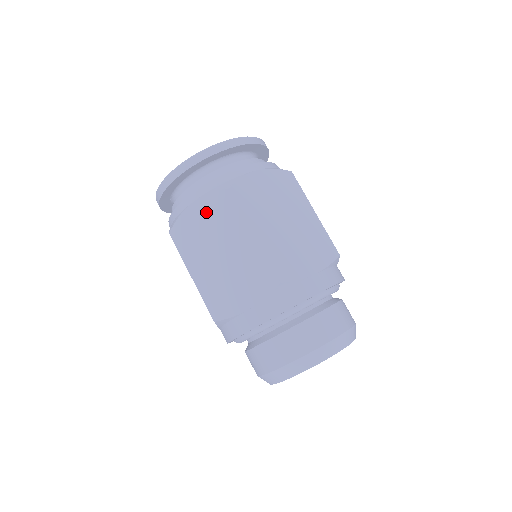
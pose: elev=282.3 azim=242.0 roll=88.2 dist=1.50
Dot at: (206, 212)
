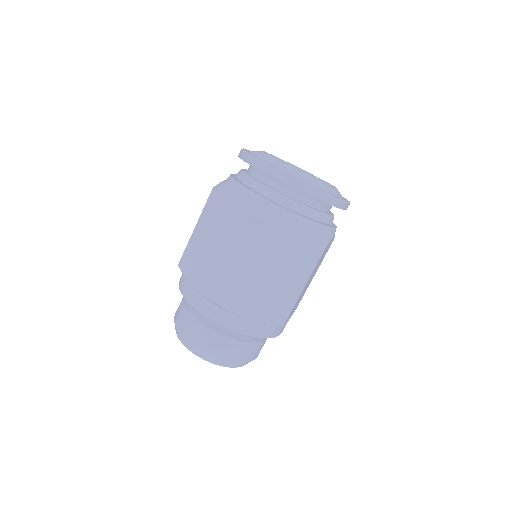
Dot at: (236, 210)
